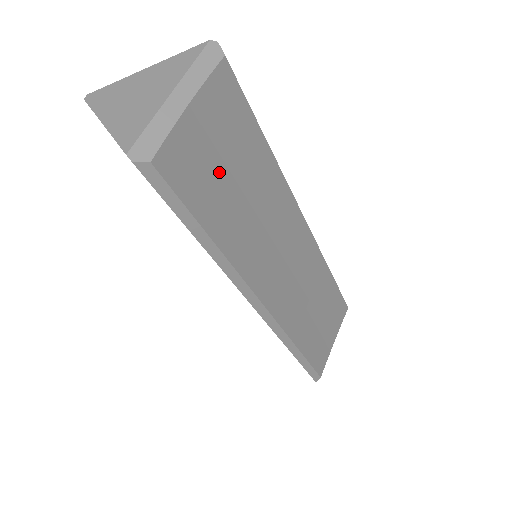
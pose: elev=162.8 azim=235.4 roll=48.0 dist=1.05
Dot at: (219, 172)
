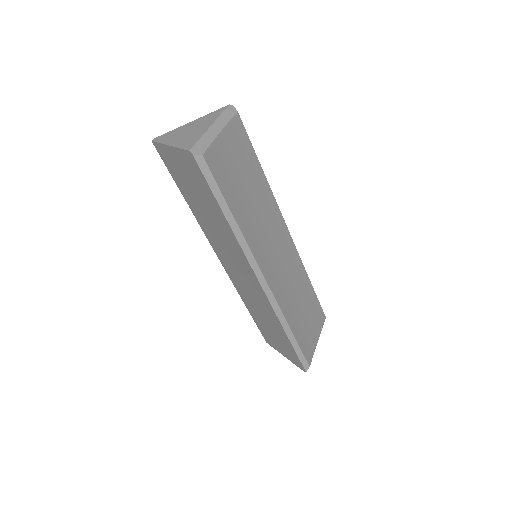
Dot at: (236, 176)
